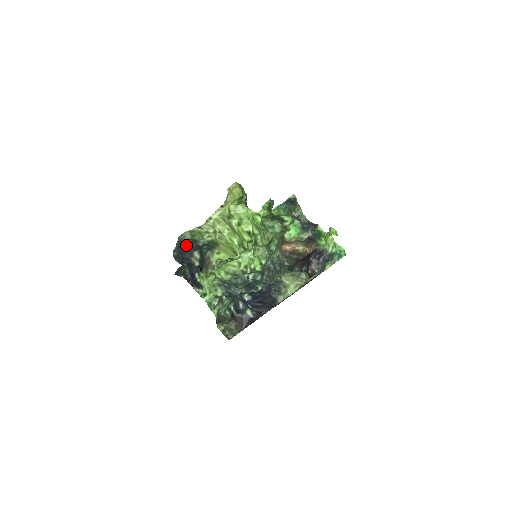
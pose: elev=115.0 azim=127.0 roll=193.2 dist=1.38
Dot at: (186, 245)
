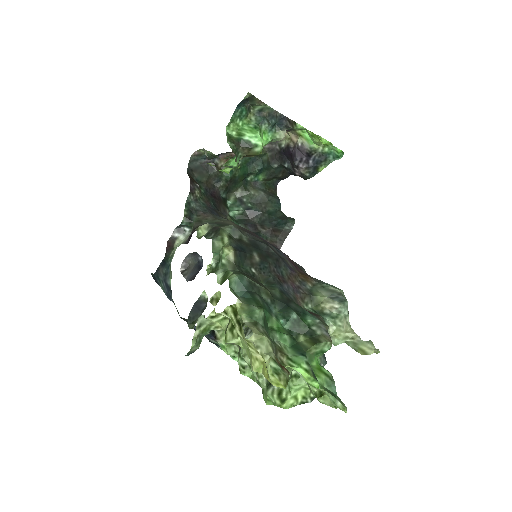
Dot at: occluded
